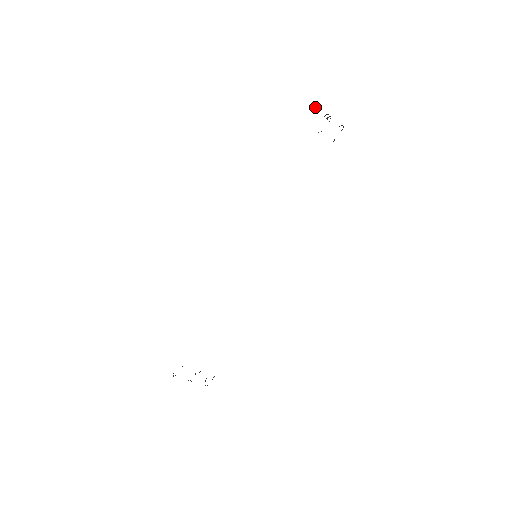
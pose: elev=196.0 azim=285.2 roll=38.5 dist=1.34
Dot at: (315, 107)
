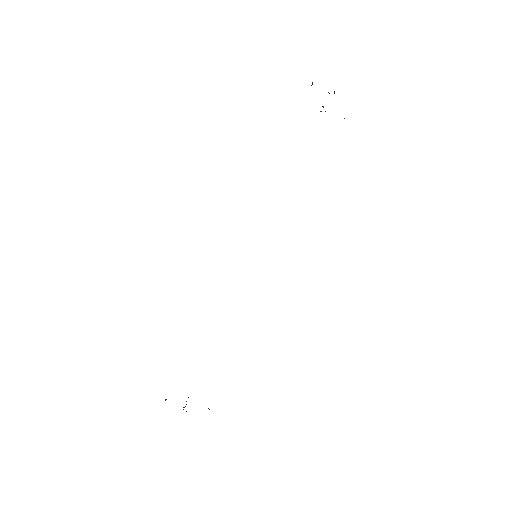
Dot at: occluded
